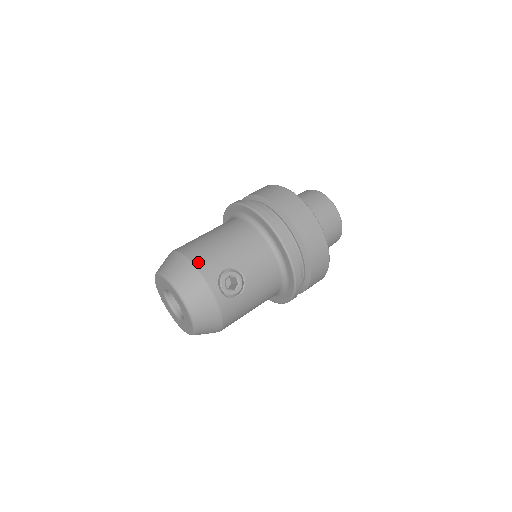
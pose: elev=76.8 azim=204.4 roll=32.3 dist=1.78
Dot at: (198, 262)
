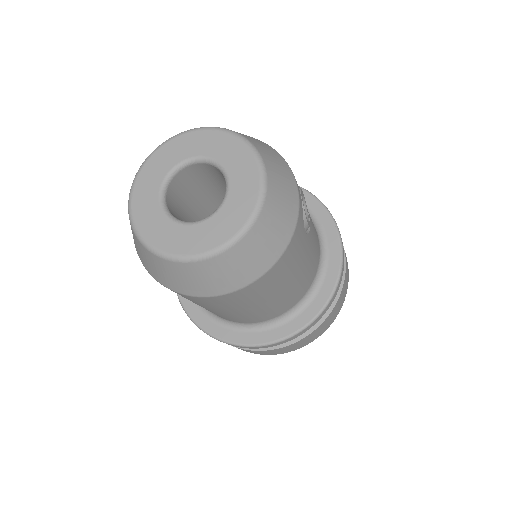
Dot at: occluded
